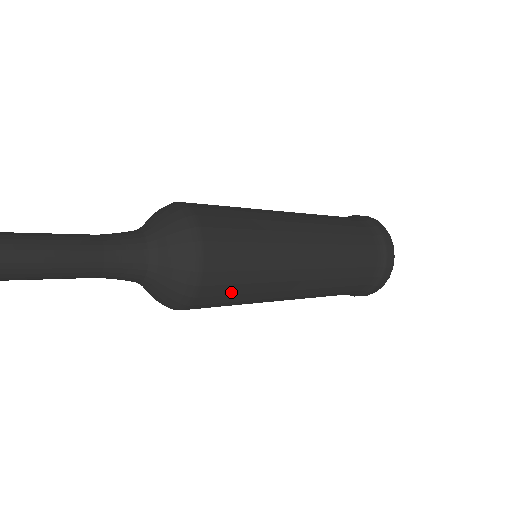
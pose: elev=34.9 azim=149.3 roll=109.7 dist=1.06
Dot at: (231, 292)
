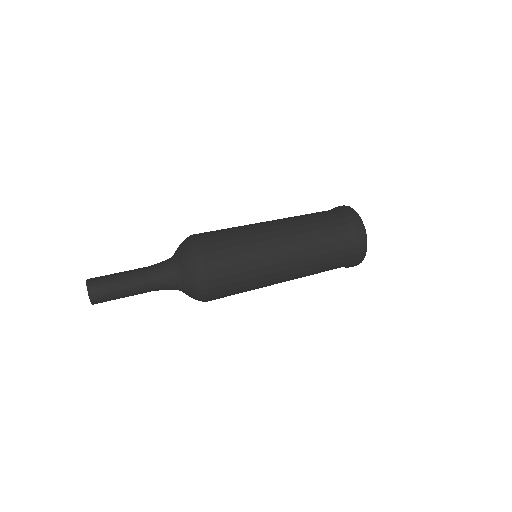
Dot at: occluded
